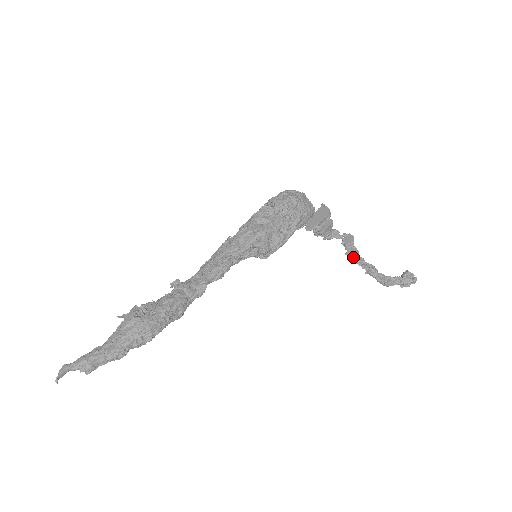
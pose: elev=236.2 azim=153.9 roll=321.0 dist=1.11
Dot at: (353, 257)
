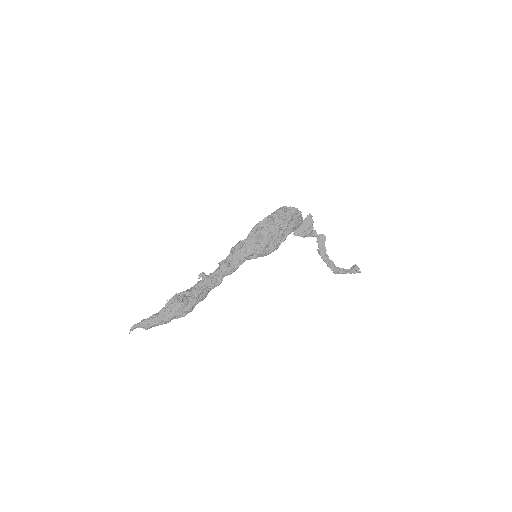
Dot at: (322, 254)
